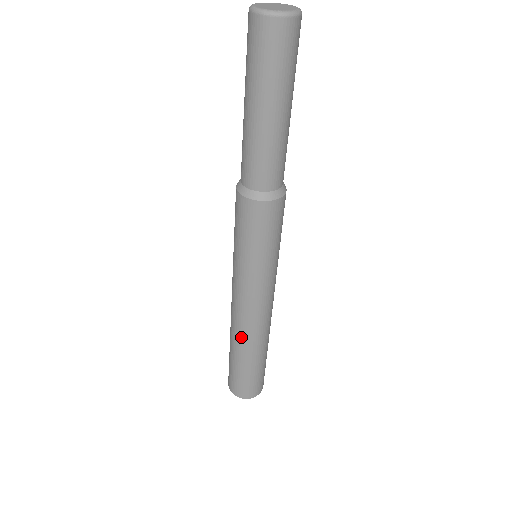
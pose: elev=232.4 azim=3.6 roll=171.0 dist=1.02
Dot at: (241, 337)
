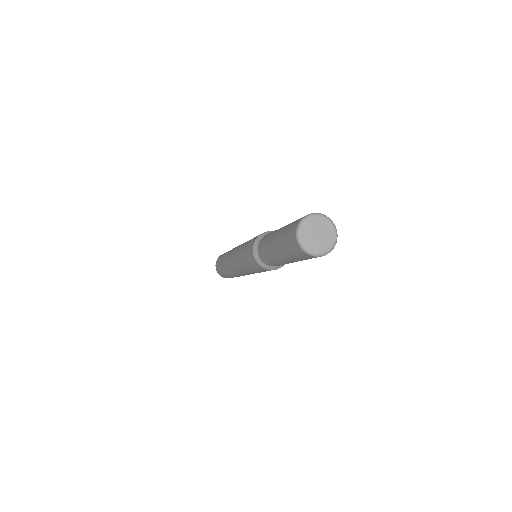
Dot at: occluded
